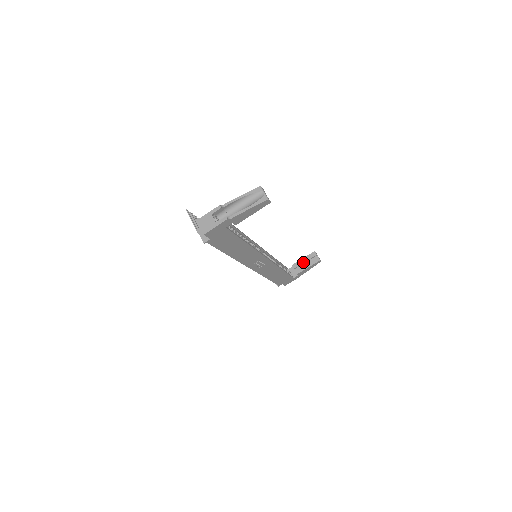
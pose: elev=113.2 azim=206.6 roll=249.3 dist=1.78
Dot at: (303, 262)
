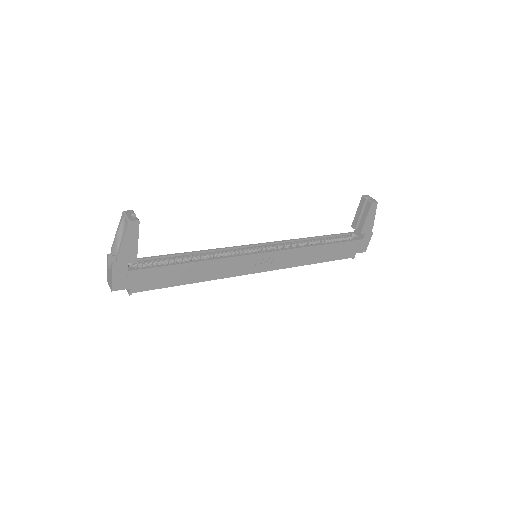
Dot at: (358, 216)
